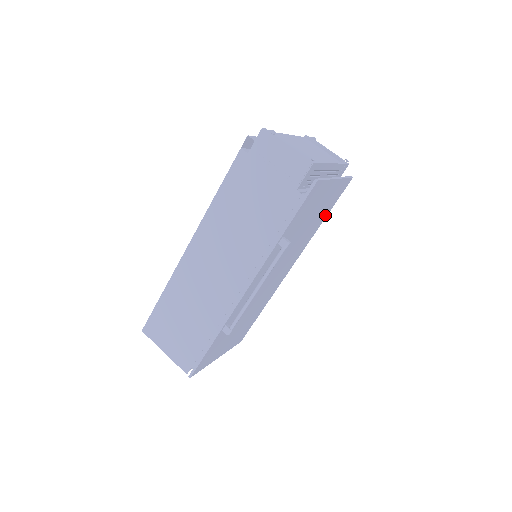
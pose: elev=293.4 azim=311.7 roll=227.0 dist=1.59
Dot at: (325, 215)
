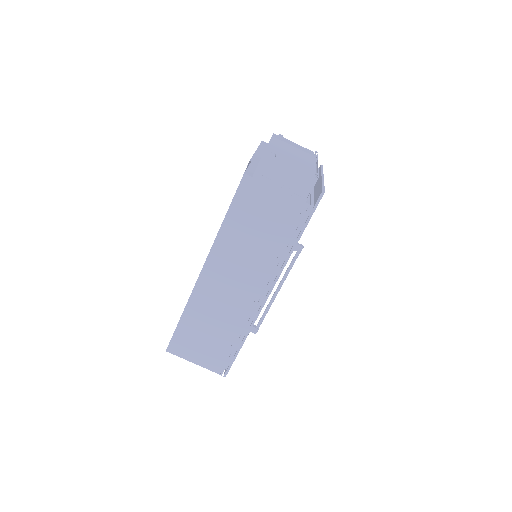
Dot at: occluded
